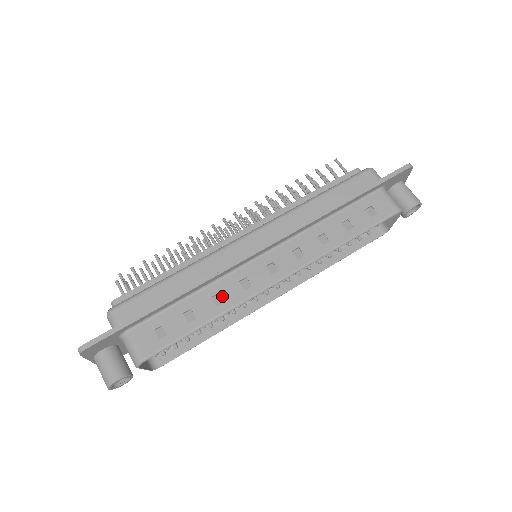
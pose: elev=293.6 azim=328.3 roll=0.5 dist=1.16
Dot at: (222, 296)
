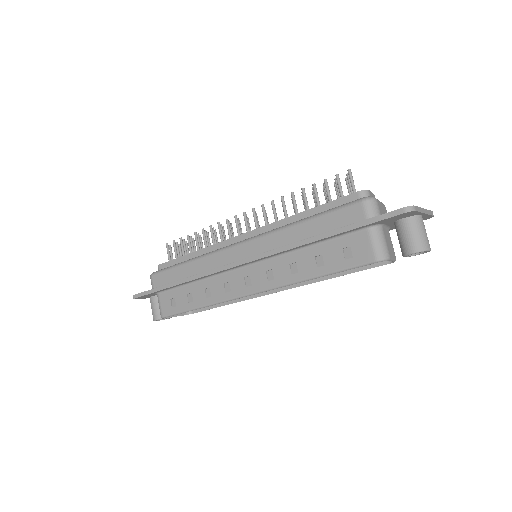
Dot at: (211, 291)
